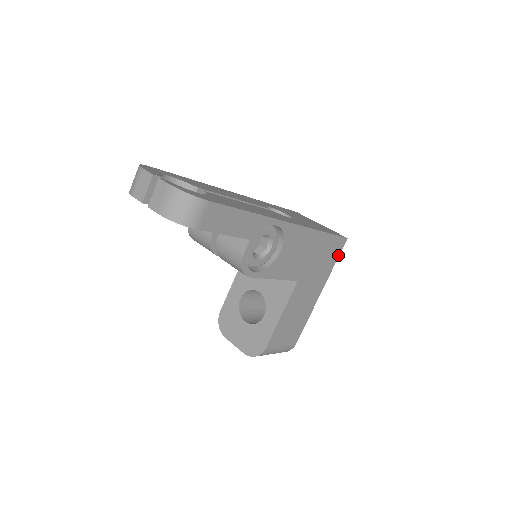
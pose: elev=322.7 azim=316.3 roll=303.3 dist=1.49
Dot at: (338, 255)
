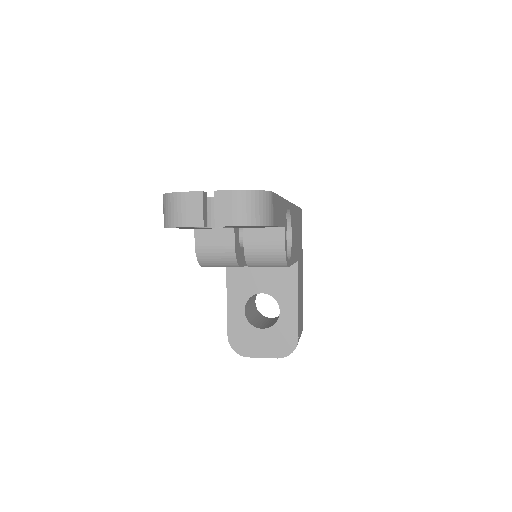
Dot at: occluded
